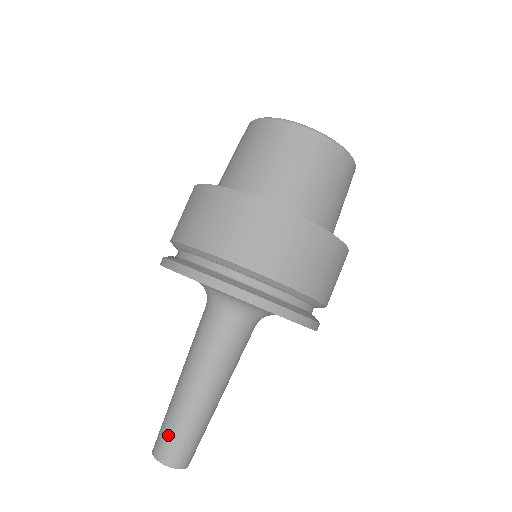
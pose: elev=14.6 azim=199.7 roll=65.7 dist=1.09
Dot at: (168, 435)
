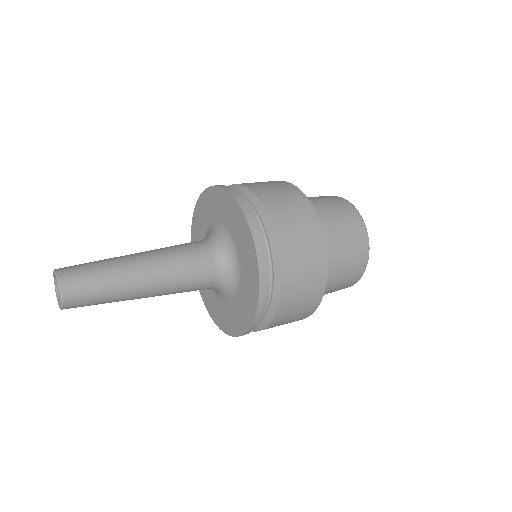
Dot at: (86, 269)
